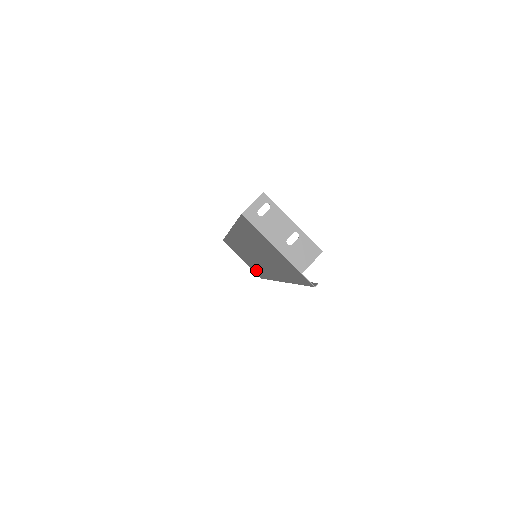
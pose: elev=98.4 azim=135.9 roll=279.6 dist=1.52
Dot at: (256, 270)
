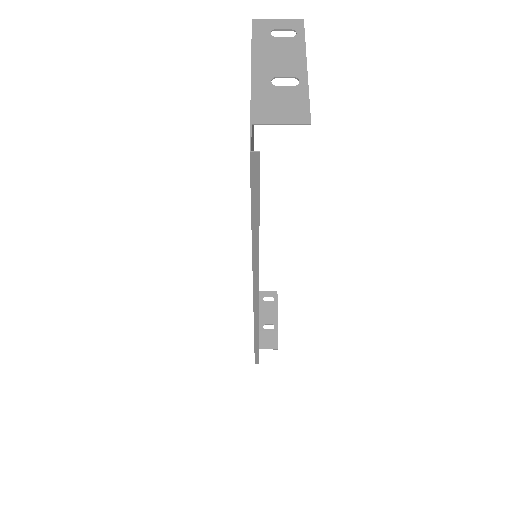
Dot at: occluded
